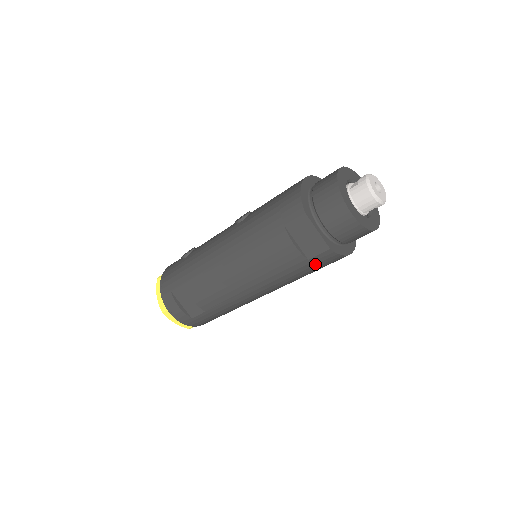
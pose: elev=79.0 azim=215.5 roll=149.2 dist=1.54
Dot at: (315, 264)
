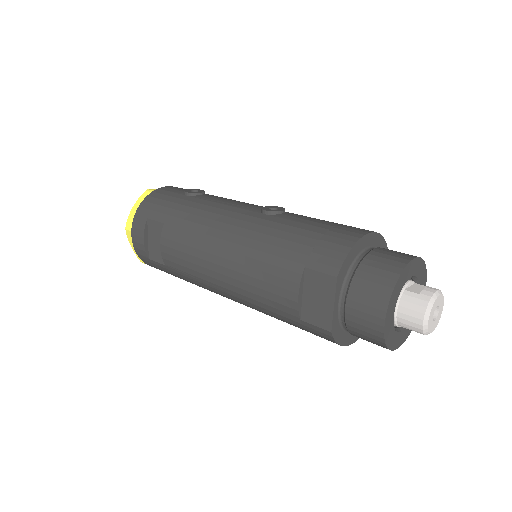
Dot at: (304, 327)
